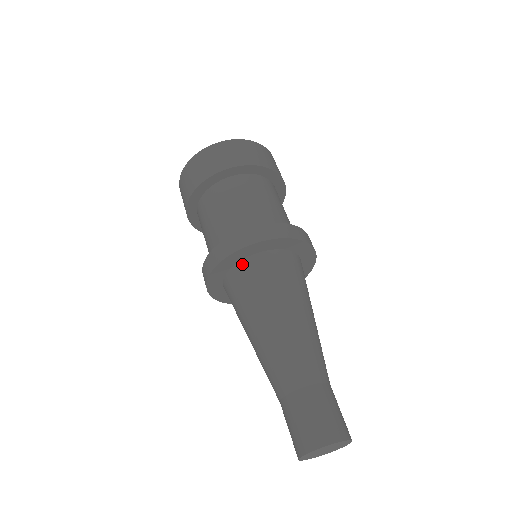
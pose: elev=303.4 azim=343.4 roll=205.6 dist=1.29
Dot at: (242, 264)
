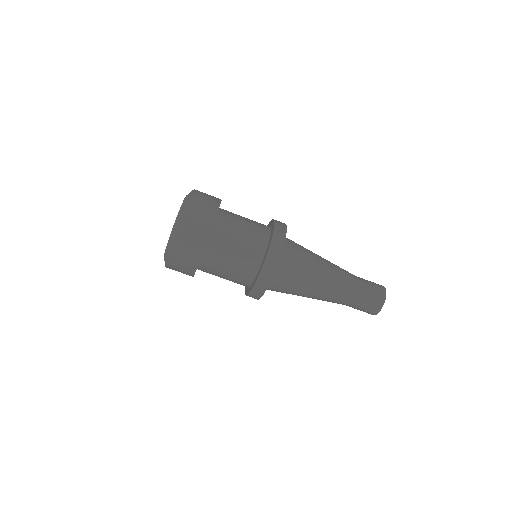
Dot at: occluded
